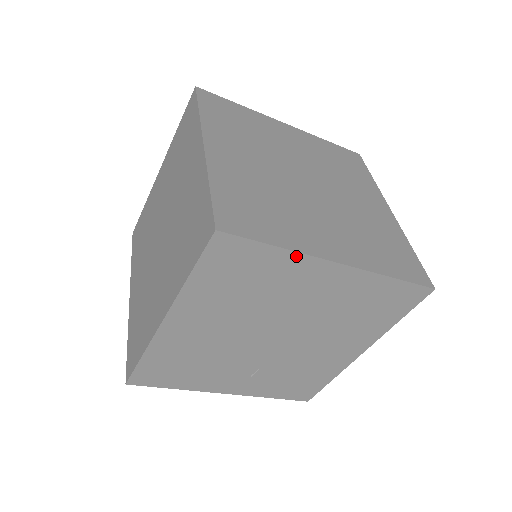
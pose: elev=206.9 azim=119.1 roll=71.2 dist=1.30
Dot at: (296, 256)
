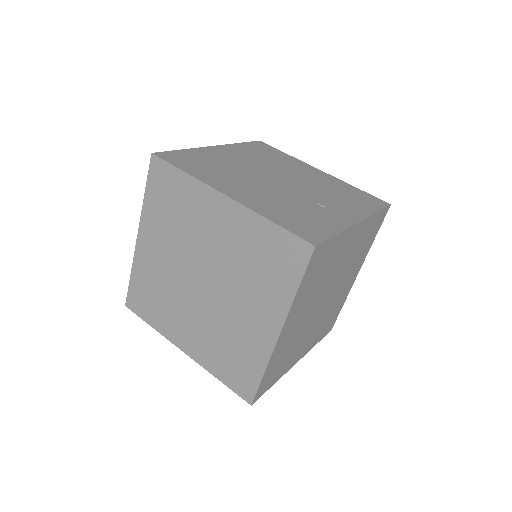
Dot at: occluded
